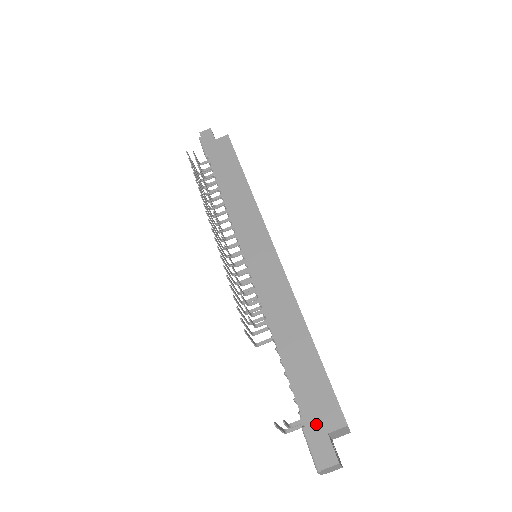
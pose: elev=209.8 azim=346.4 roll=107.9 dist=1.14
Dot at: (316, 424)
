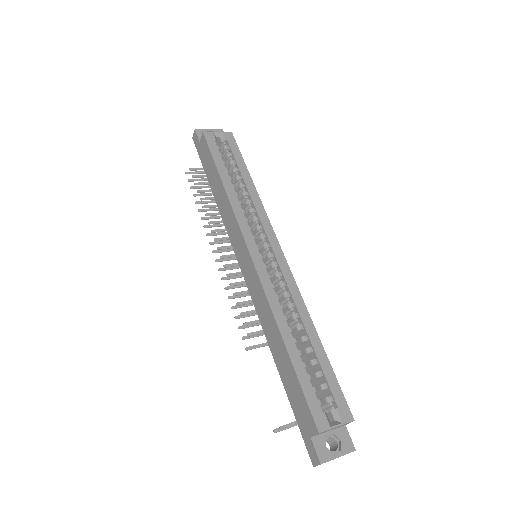
Dot at: (303, 428)
